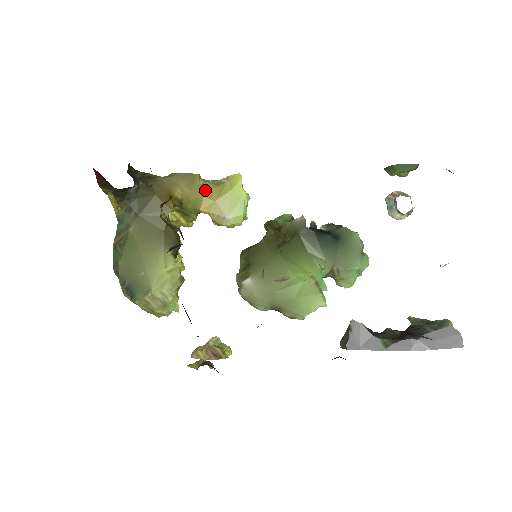
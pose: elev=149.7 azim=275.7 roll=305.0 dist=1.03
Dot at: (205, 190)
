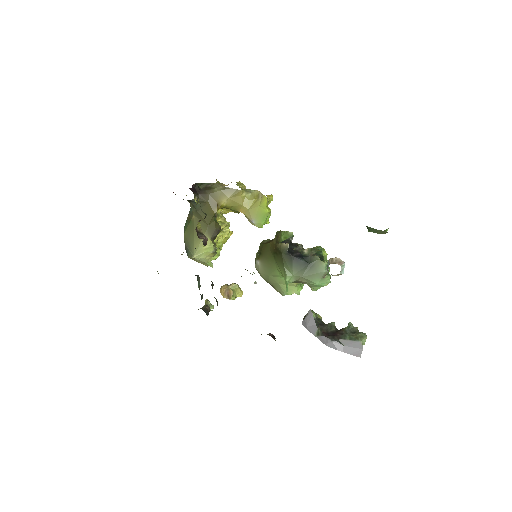
Dot at: (245, 200)
